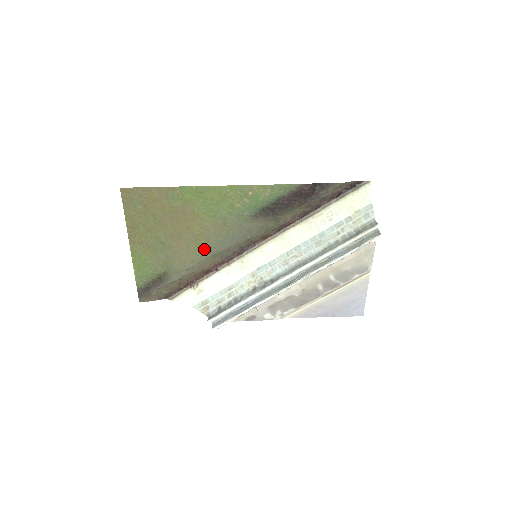
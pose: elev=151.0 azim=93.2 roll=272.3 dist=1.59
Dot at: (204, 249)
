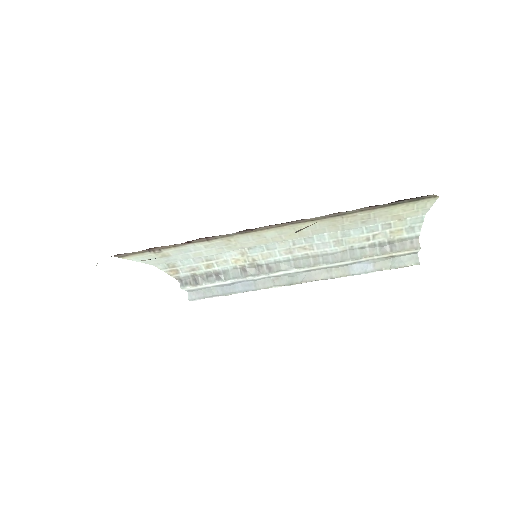
Dot at: occluded
